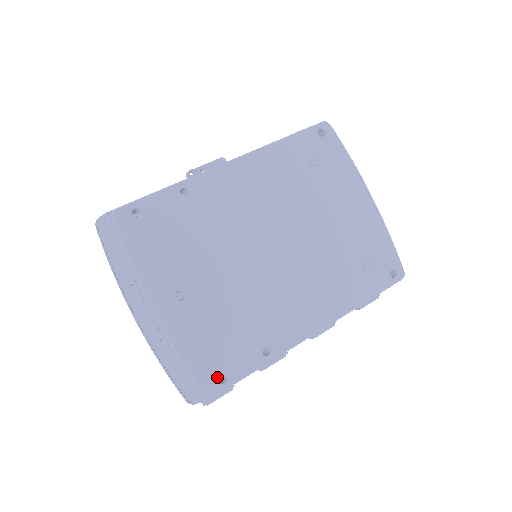
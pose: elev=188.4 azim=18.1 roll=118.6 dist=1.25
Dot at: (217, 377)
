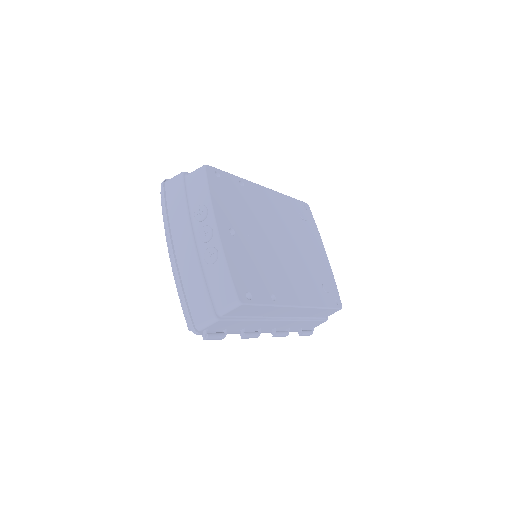
Dot at: occluded
